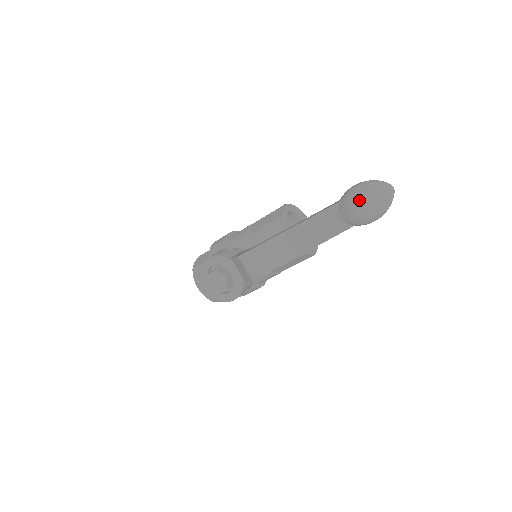
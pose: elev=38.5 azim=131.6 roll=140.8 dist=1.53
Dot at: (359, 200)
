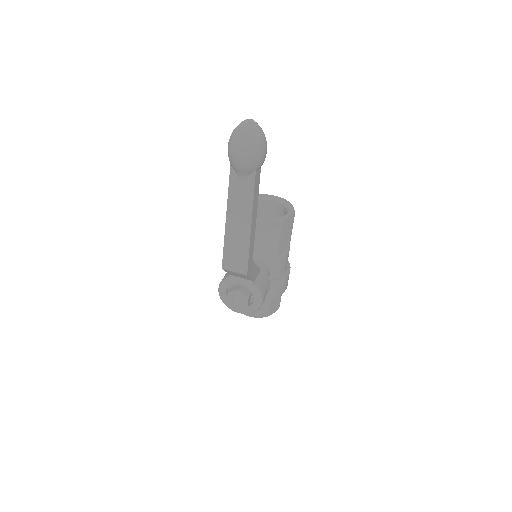
Dot at: (235, 152)
